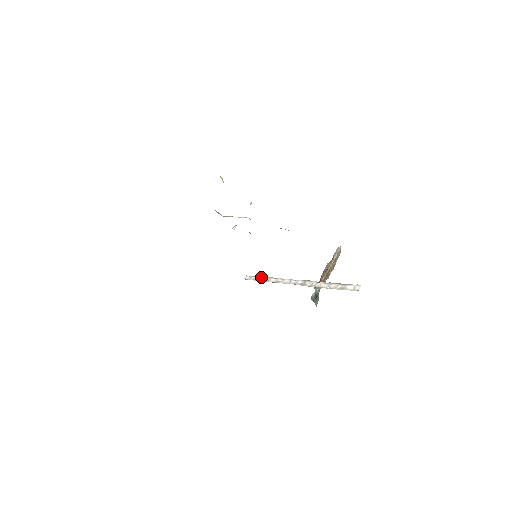
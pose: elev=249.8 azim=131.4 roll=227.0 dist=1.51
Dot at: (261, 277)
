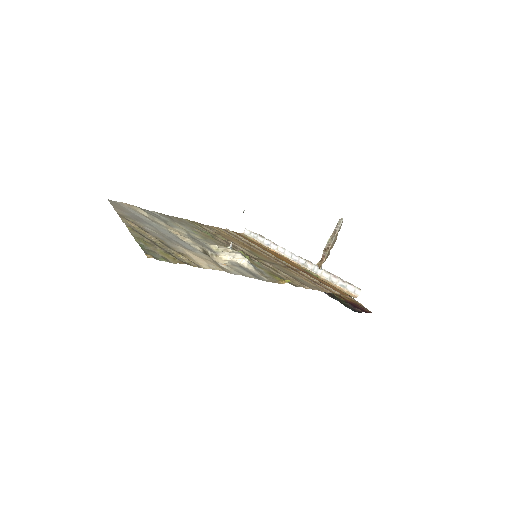
Dot at: (261, 237)
